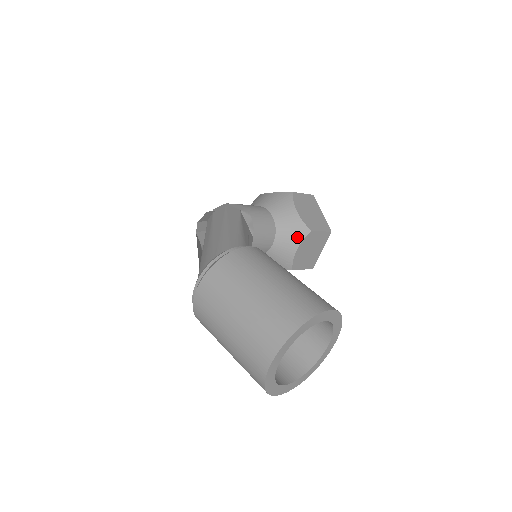
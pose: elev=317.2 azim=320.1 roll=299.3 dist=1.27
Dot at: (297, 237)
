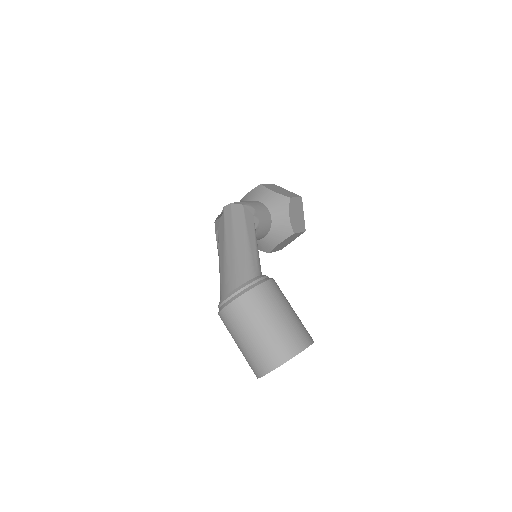
Dot at: (283, 236)
